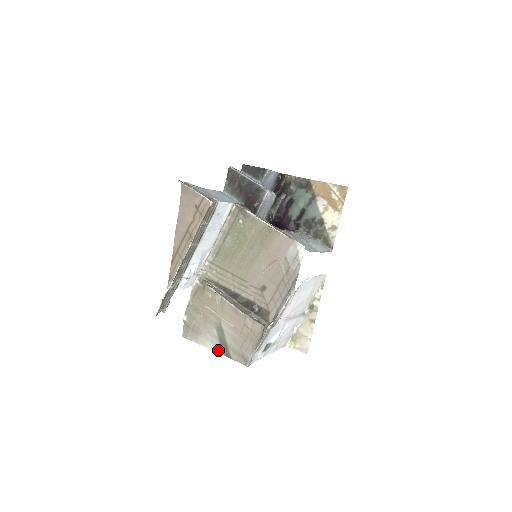
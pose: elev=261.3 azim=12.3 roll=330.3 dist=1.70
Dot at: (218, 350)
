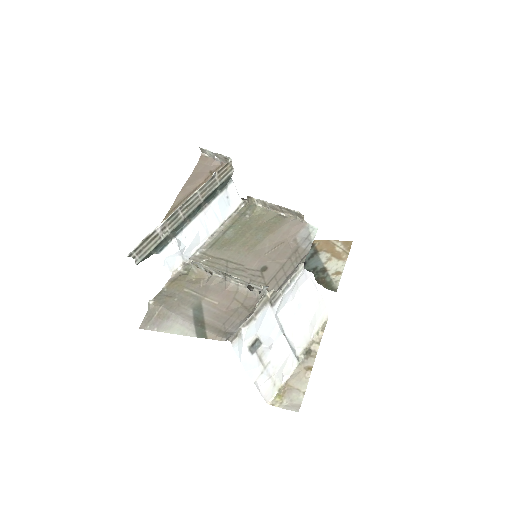
Dot at: (189, 332)
